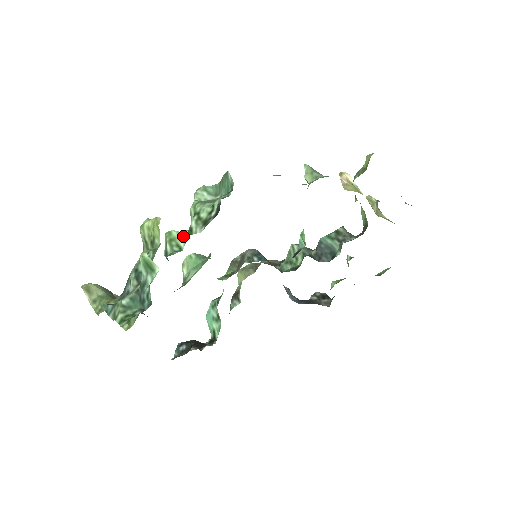
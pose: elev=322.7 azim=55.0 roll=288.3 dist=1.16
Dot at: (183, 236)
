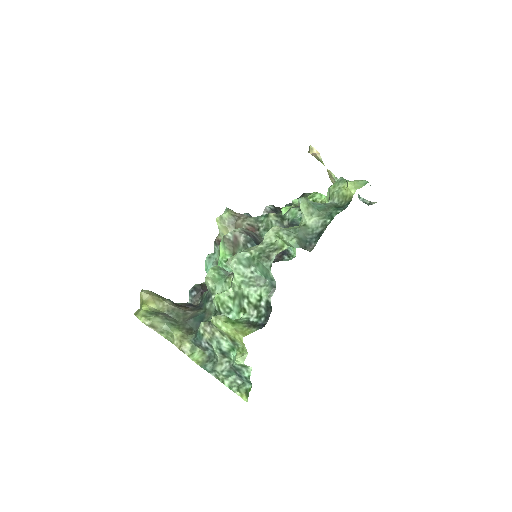
Dot at: (229, 299)
